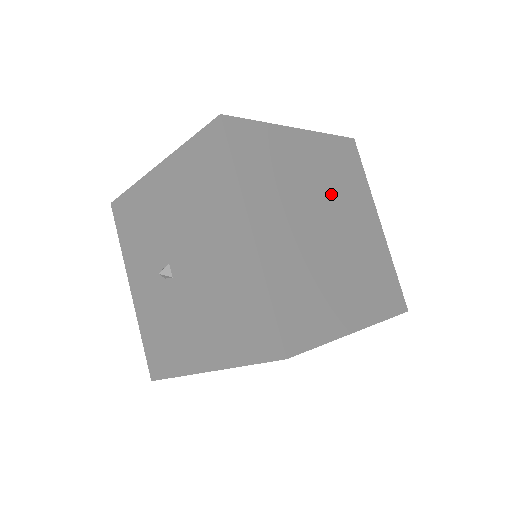
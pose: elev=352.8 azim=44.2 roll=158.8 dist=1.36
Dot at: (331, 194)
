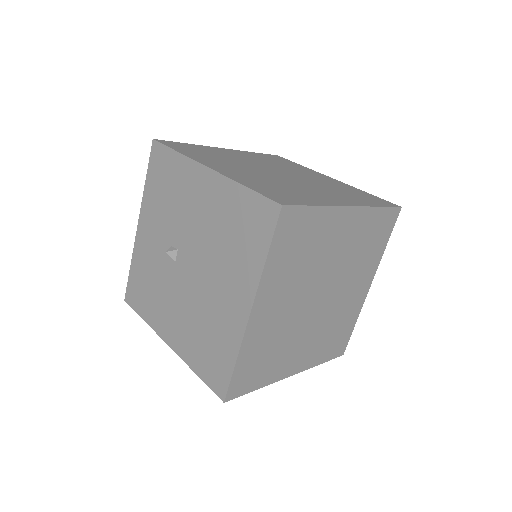
Dot at: (342, 267)
